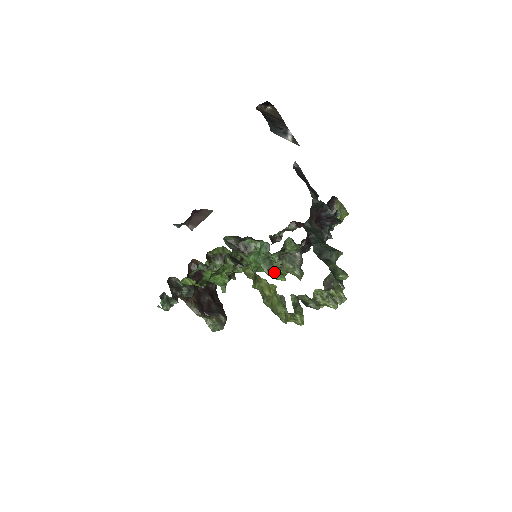
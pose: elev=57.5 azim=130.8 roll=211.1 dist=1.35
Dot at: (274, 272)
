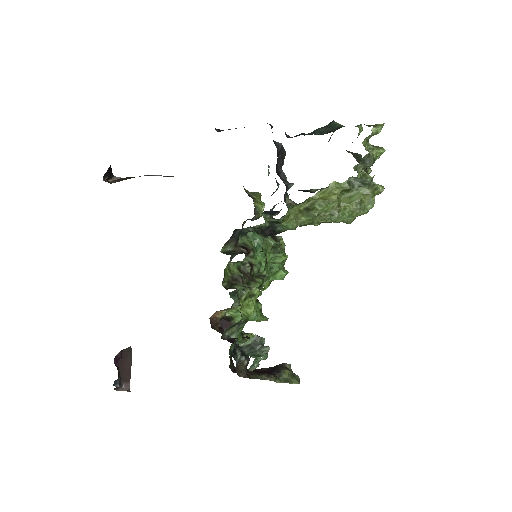
Dot at: (278, 266)
